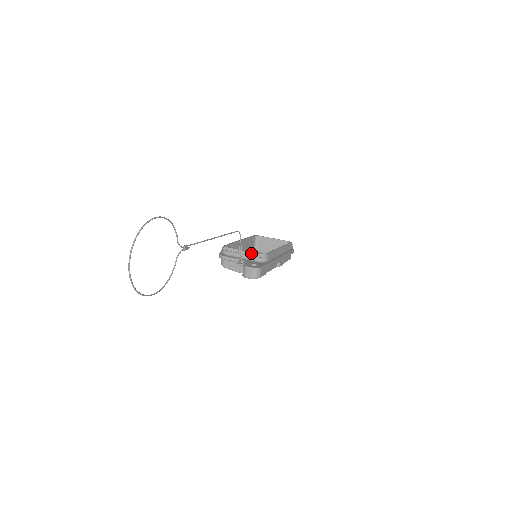
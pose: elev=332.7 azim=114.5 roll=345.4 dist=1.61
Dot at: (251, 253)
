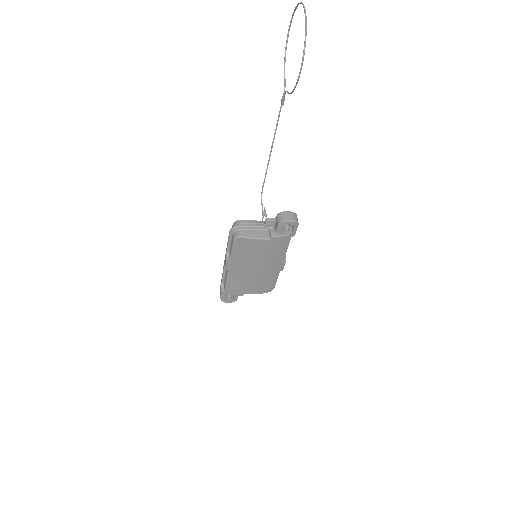
Dot at: occluded
